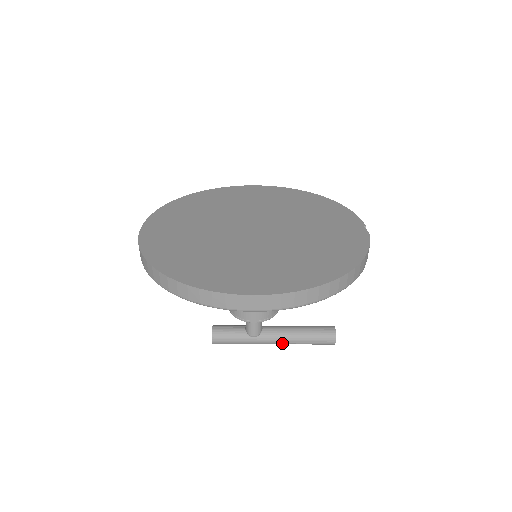
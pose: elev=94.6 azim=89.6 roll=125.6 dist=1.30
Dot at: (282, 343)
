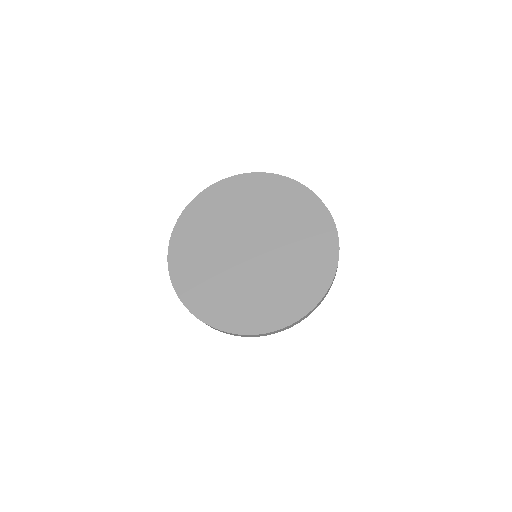
Dot at: occluded
